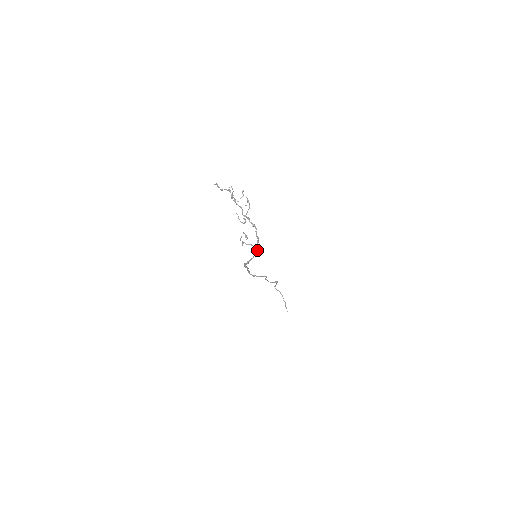
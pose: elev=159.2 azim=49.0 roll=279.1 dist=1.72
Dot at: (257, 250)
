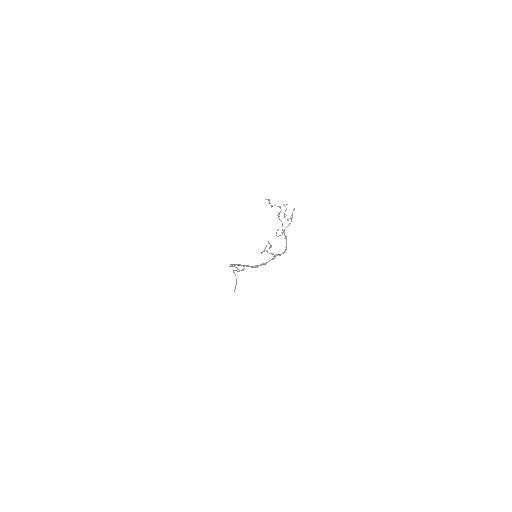
Dot at: (275, 257)
